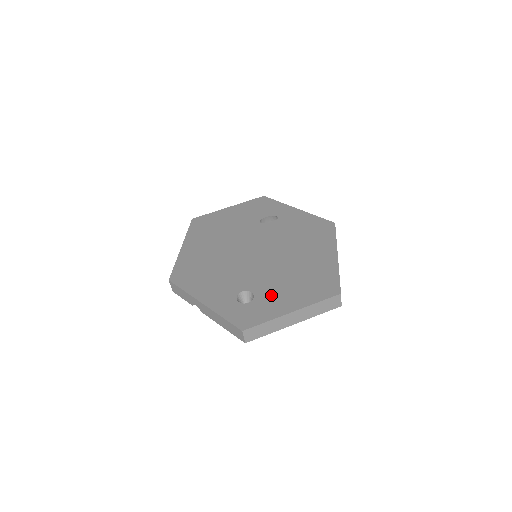
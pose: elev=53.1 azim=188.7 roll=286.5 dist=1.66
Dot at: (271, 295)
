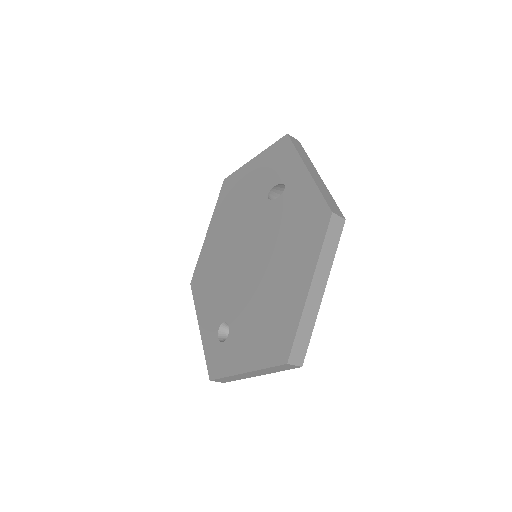
Dot at: (238, 338)
